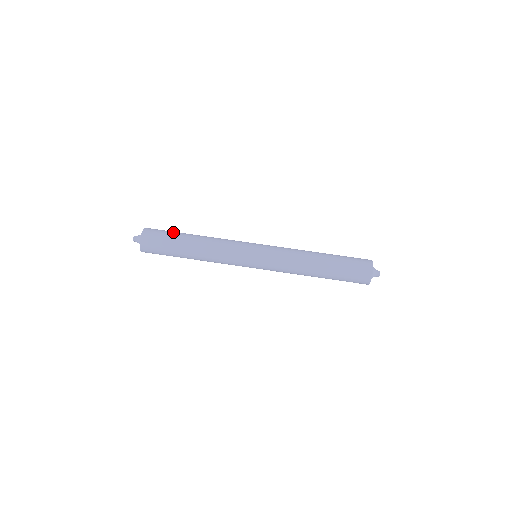
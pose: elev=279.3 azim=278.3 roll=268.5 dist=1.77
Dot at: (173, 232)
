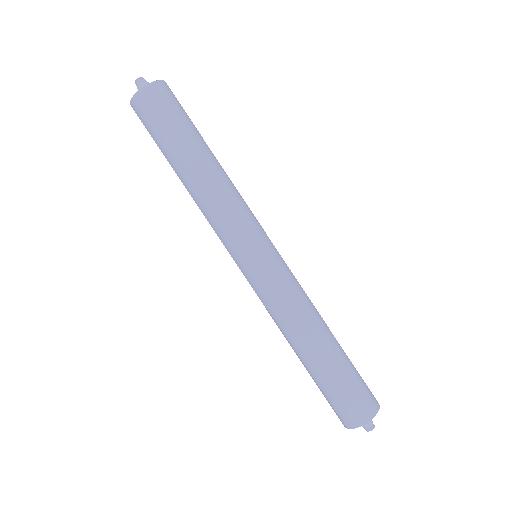
Dot at: (180, 126)
